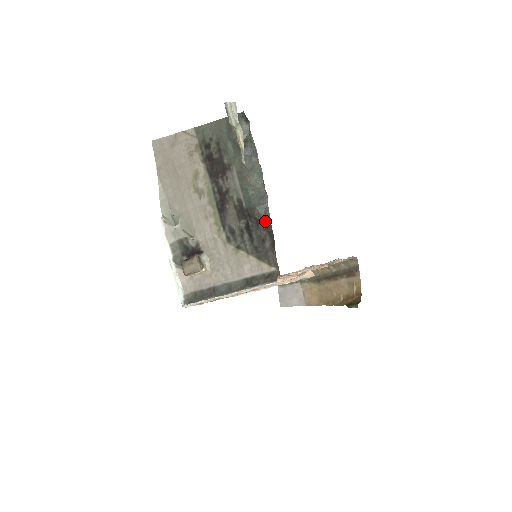
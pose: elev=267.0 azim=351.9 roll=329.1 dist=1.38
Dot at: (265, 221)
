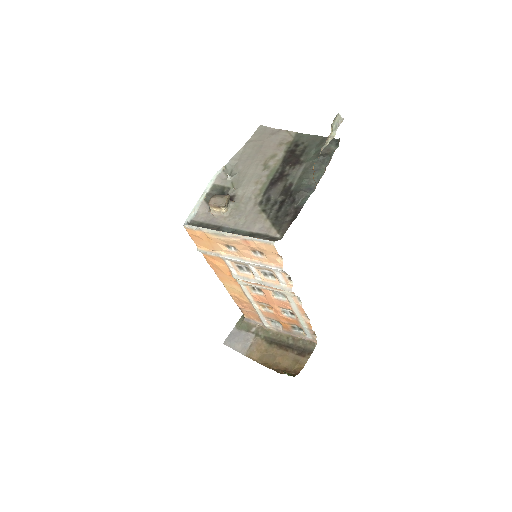
Dot at: (299, 203)
